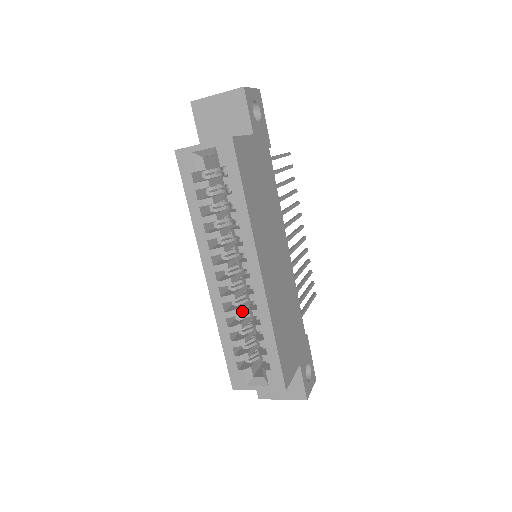
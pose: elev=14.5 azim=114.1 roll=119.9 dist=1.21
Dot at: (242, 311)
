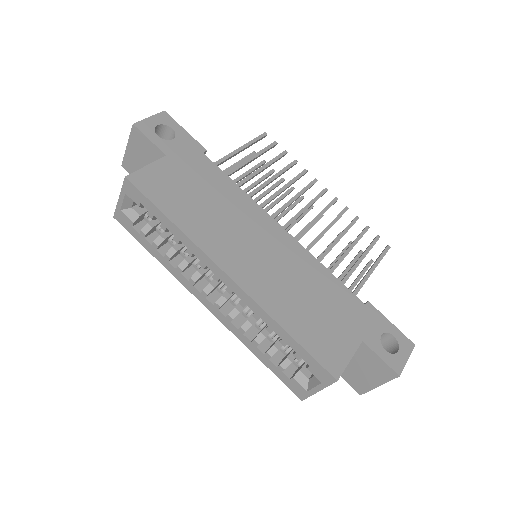
Dot at: occluded
